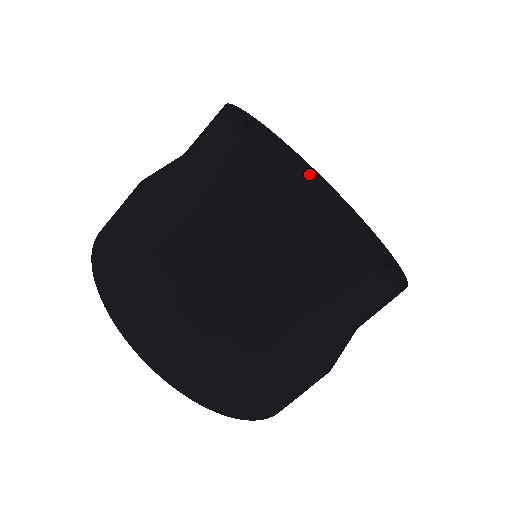
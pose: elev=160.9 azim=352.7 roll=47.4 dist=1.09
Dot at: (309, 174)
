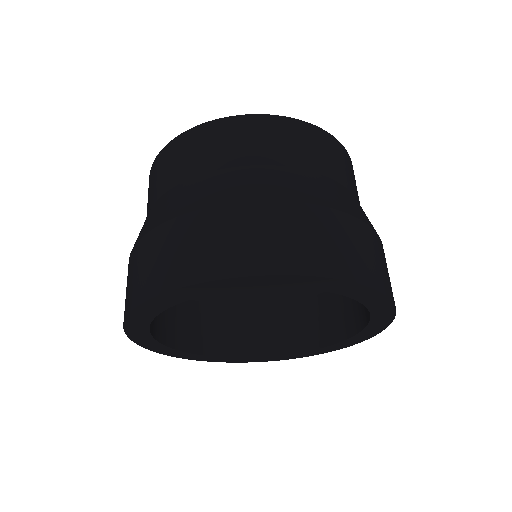
Dot at: occluded
